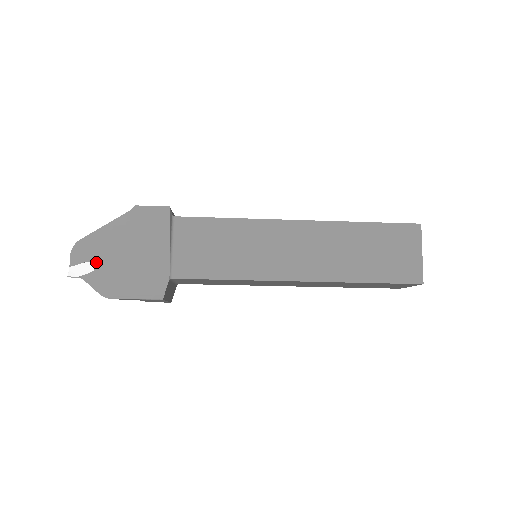
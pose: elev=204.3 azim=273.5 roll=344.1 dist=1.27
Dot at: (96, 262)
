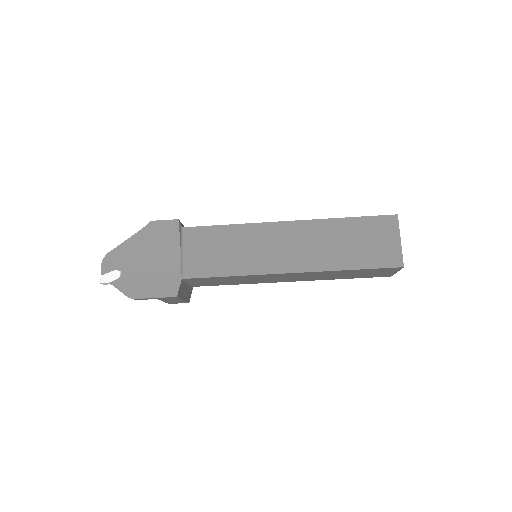
Dot at: (122, 270)
